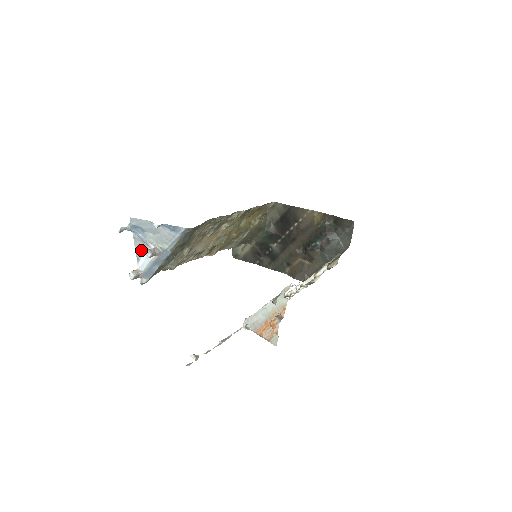
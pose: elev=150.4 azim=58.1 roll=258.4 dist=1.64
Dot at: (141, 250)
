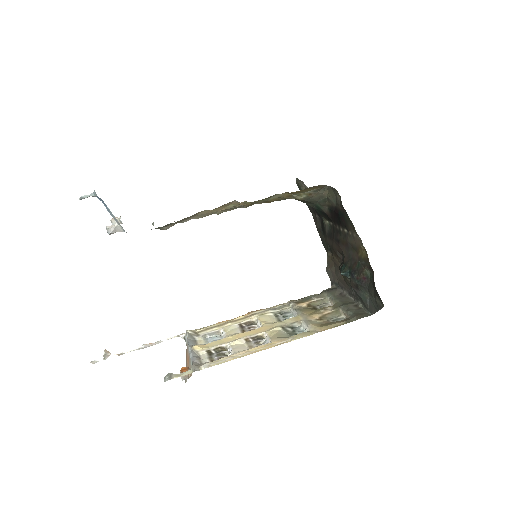
Dot at: occluded
